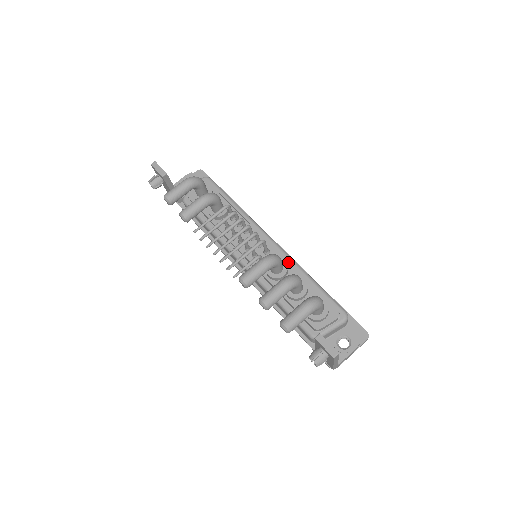
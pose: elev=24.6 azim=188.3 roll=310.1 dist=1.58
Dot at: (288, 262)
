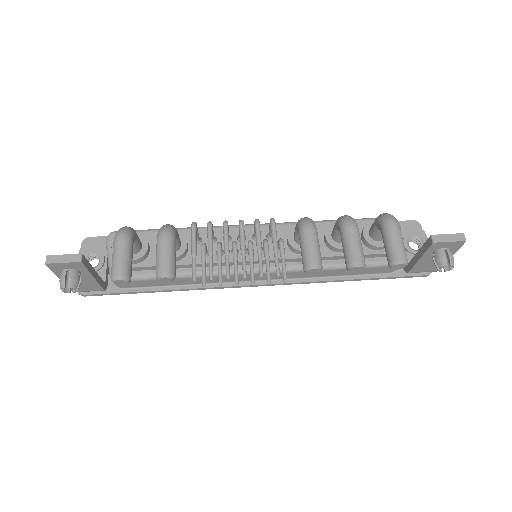
Dot at: occluded
